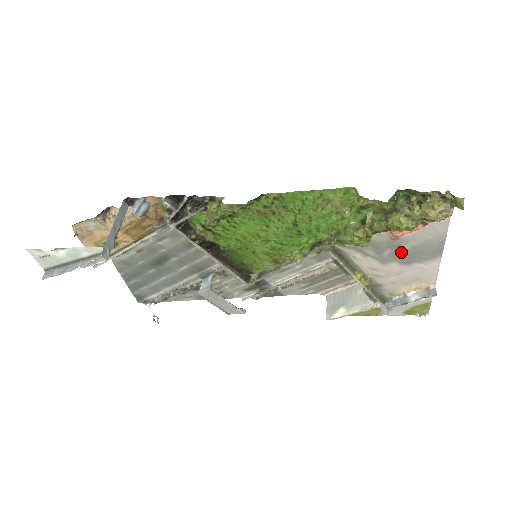
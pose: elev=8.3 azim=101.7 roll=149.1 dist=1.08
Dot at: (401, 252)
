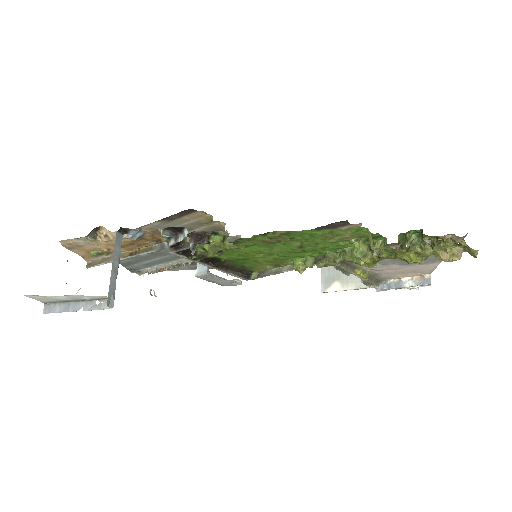
Dot at: occluded
